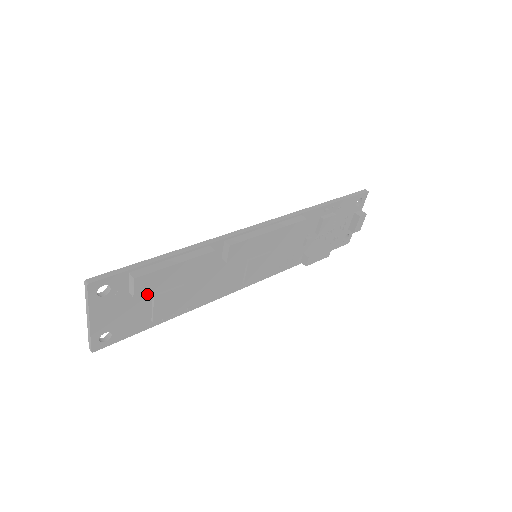
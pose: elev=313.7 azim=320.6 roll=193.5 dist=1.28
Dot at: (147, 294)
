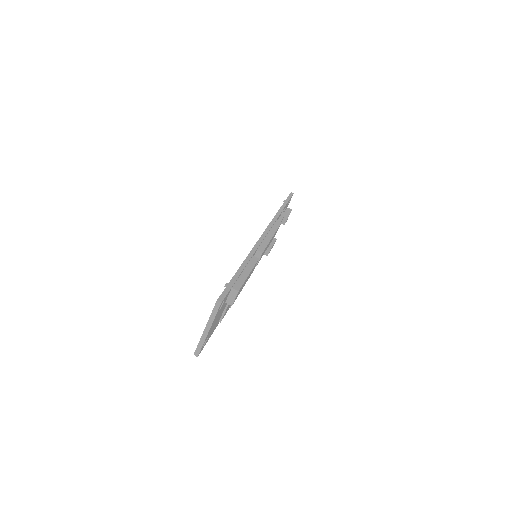
Dot at: occluded
